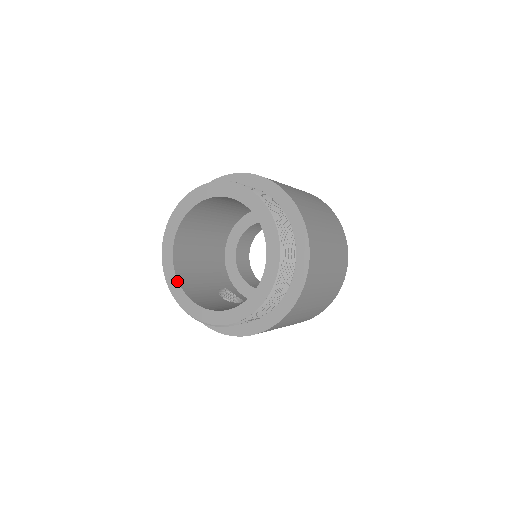
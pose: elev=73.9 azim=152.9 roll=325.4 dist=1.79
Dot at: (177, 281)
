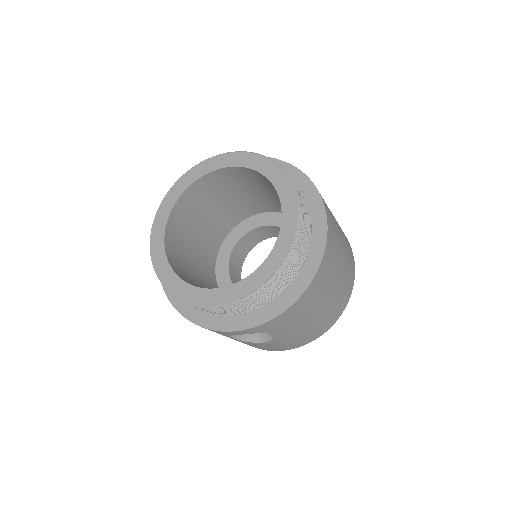
Dot at: (188, 285)
